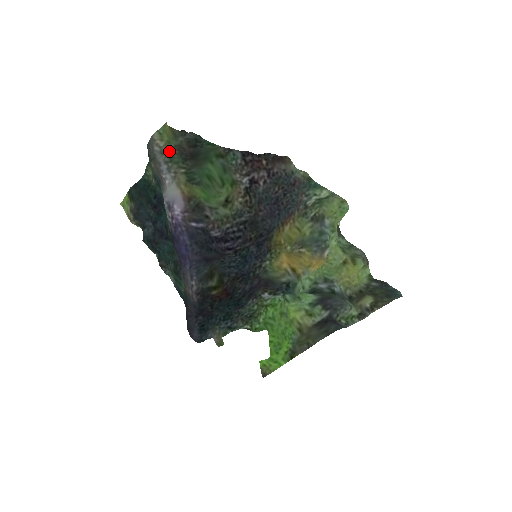
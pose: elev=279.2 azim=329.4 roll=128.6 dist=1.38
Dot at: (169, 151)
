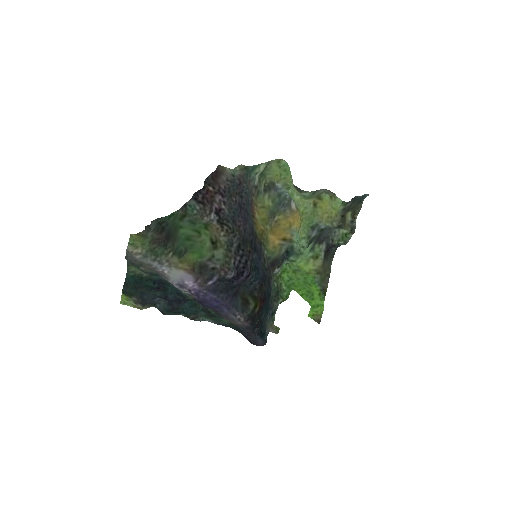
Dot at: (149, 250)
